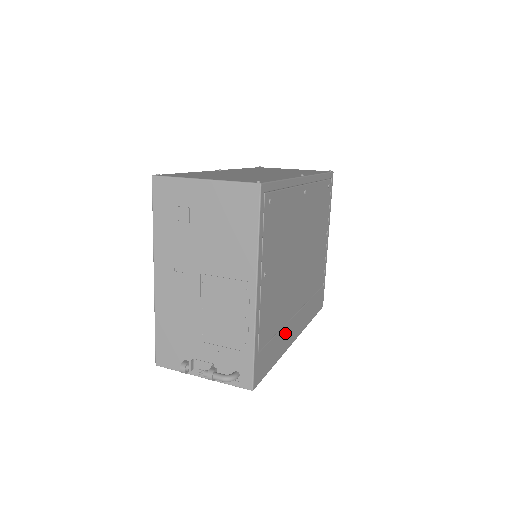
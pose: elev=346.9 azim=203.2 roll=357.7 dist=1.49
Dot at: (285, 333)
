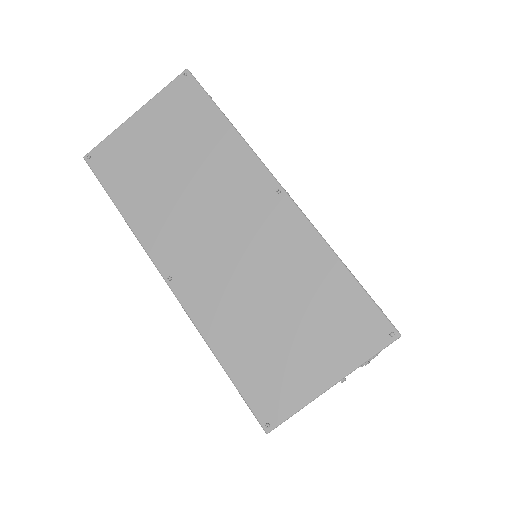
Dot at: occluded
